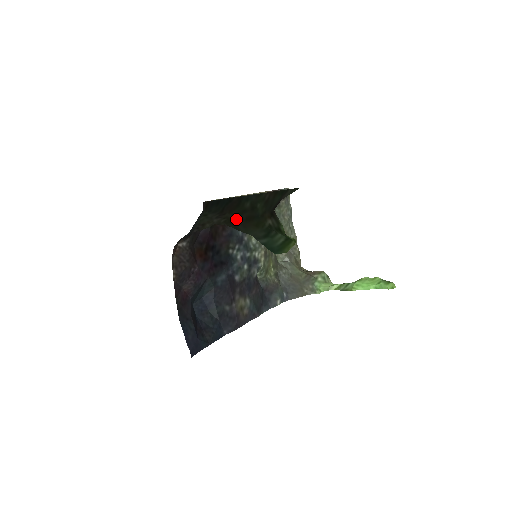
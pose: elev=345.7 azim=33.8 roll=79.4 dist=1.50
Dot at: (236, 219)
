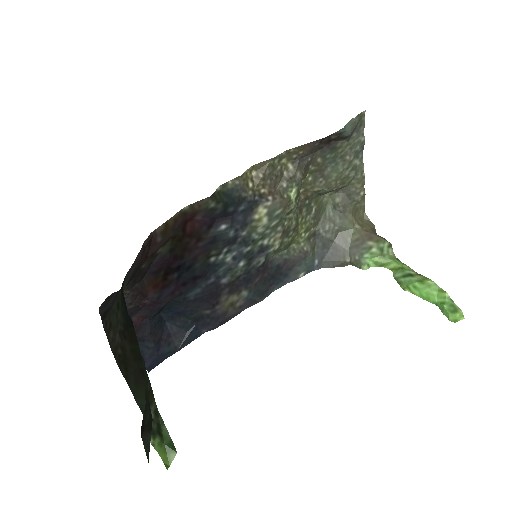
Dot at: (132, 360)
